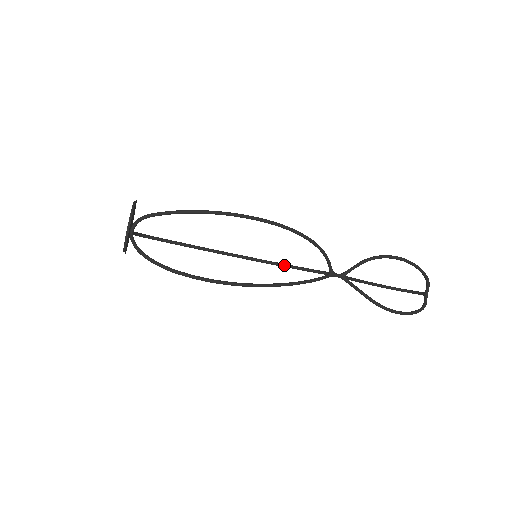
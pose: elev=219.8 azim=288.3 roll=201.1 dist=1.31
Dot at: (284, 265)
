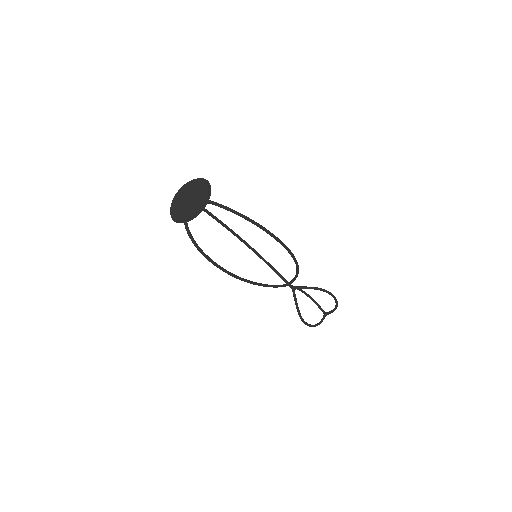
Dot at: (263, 259)
